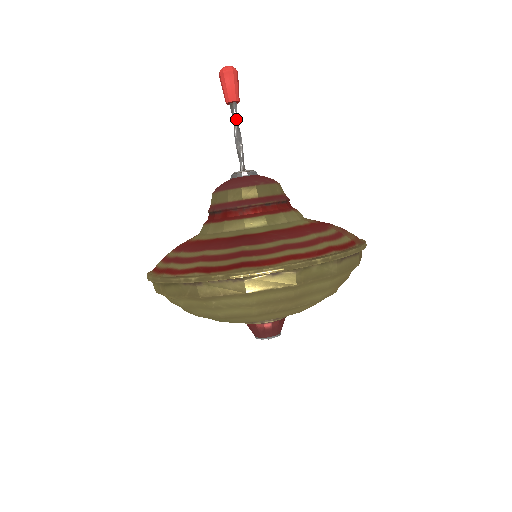
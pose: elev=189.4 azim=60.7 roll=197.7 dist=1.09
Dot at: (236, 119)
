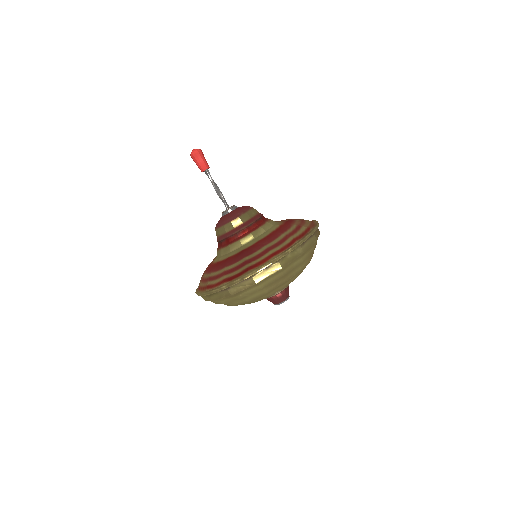
Dot at: (212, 179)
